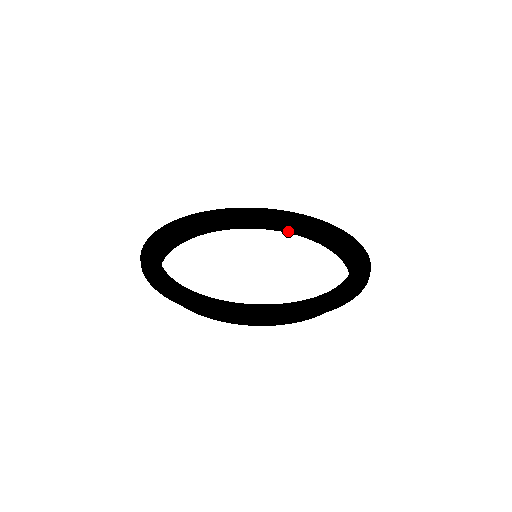
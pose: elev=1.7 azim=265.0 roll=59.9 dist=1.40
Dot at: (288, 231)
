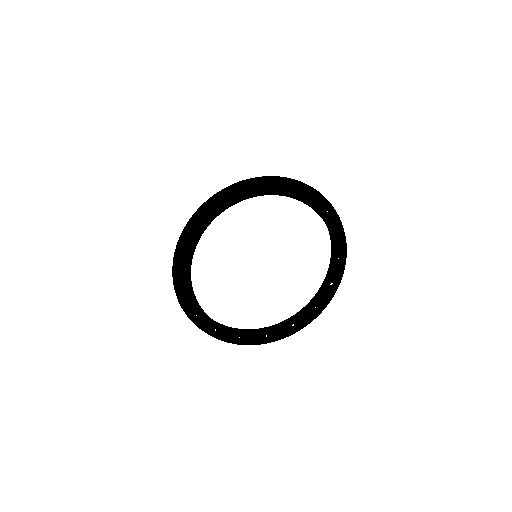
Dot at: occluded
